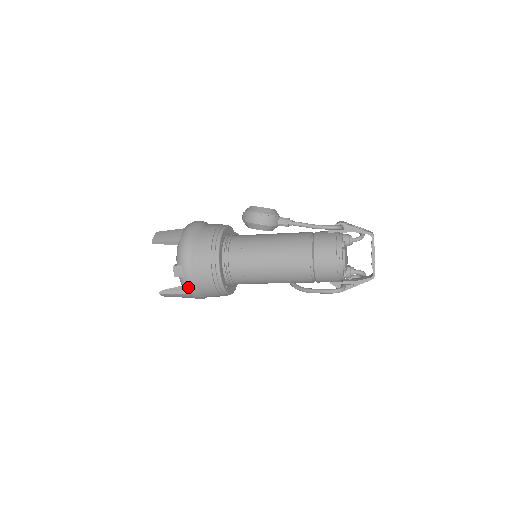
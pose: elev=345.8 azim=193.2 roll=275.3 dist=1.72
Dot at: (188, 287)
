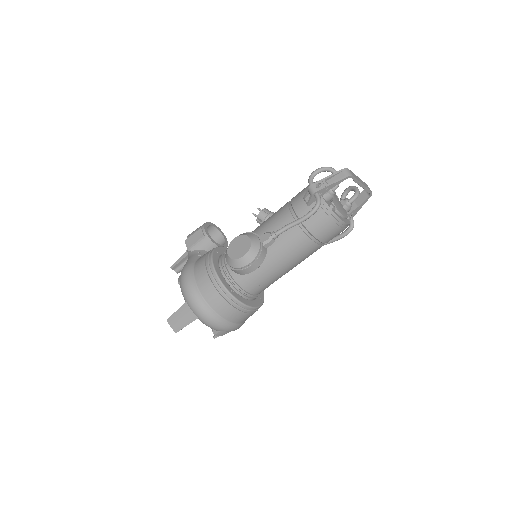
Dot at: occluded
